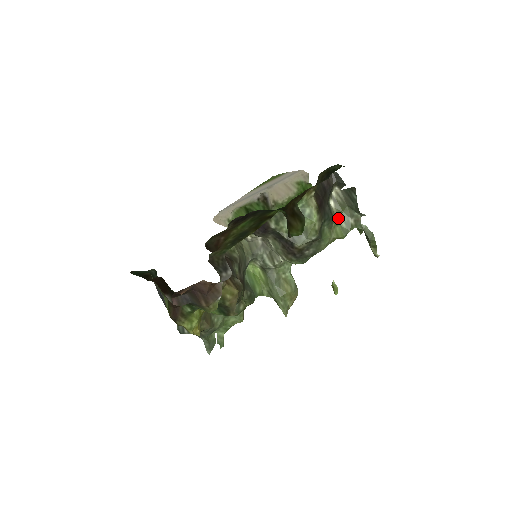
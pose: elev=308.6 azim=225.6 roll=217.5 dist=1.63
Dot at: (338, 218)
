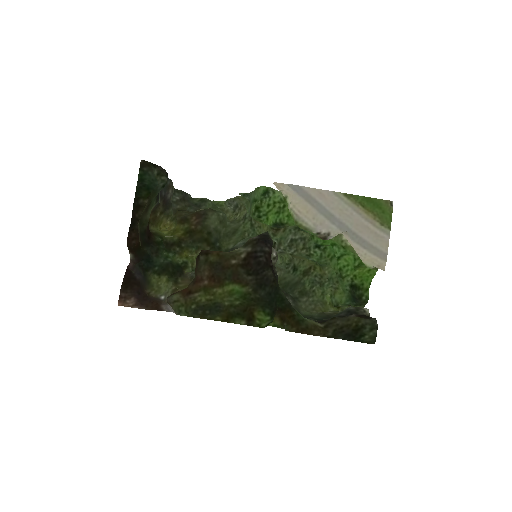
Dot at: occluded
